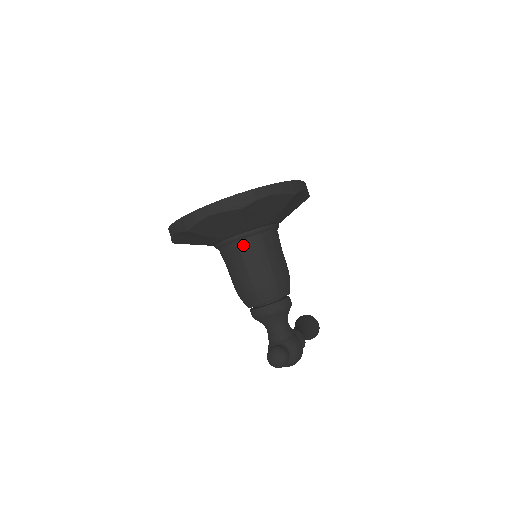
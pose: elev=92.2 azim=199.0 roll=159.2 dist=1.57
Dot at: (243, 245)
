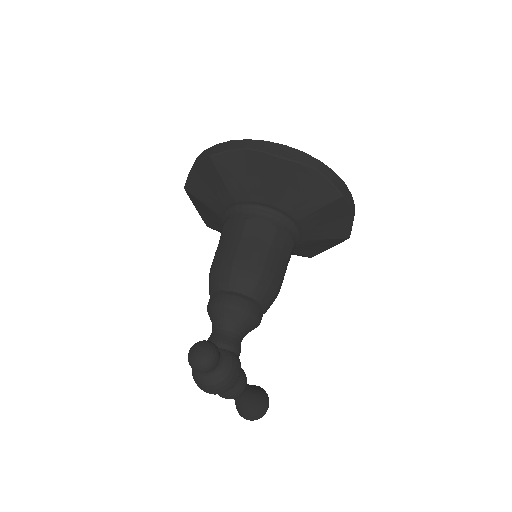
Dot at: (253, 217)
